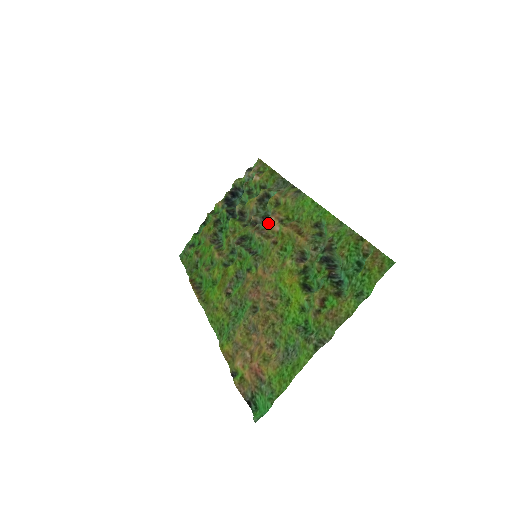
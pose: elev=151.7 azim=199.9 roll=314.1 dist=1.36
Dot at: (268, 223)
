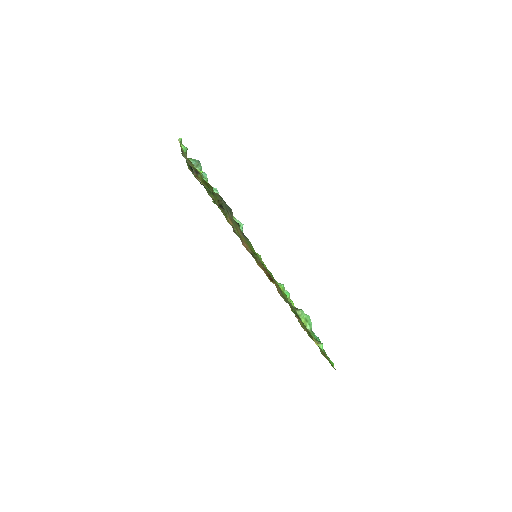
Dot at: occluded
